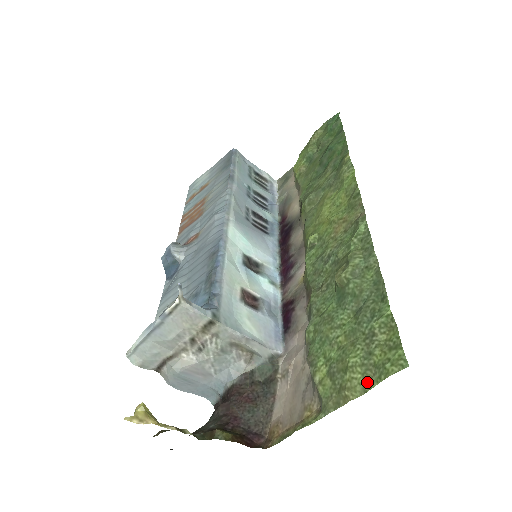
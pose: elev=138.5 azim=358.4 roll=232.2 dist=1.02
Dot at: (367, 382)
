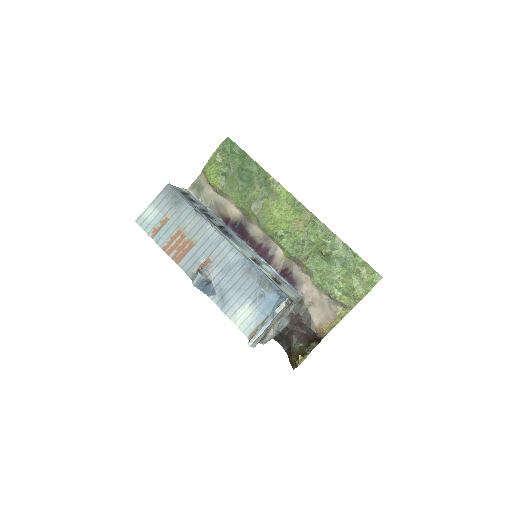
Dot at: (366, 290)
